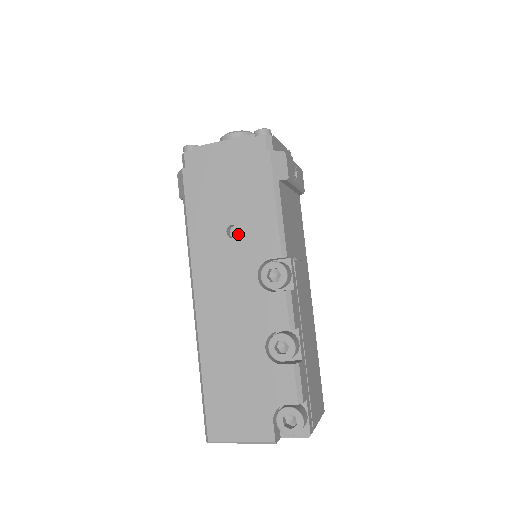
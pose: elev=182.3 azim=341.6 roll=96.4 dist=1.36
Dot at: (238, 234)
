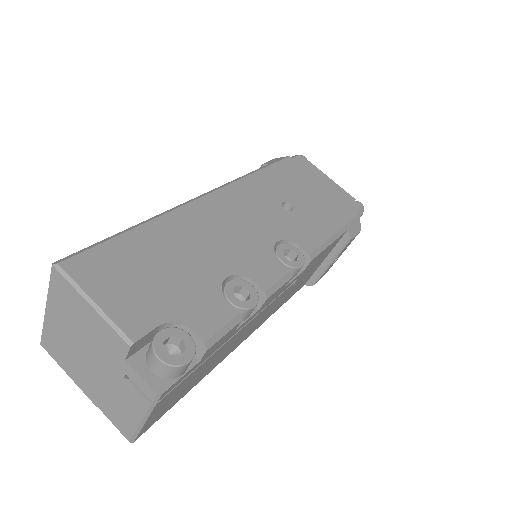
Dot at: (291, 212)
